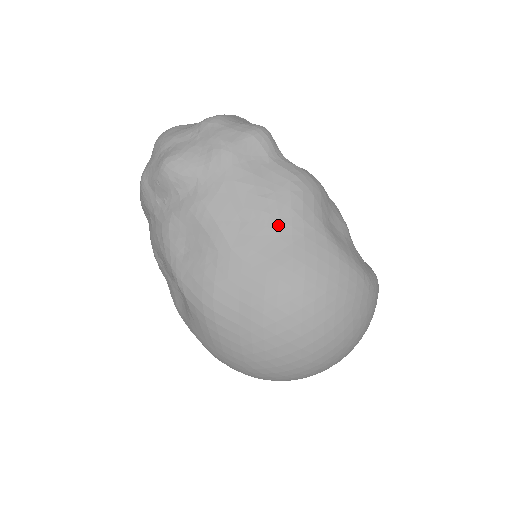
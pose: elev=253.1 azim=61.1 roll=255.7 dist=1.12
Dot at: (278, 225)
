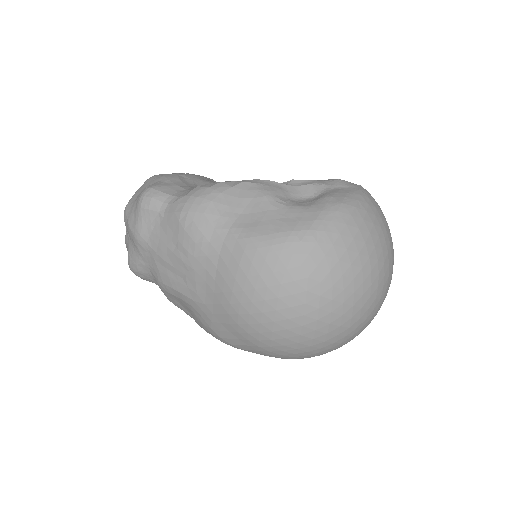
Dot at: (199, 263)
